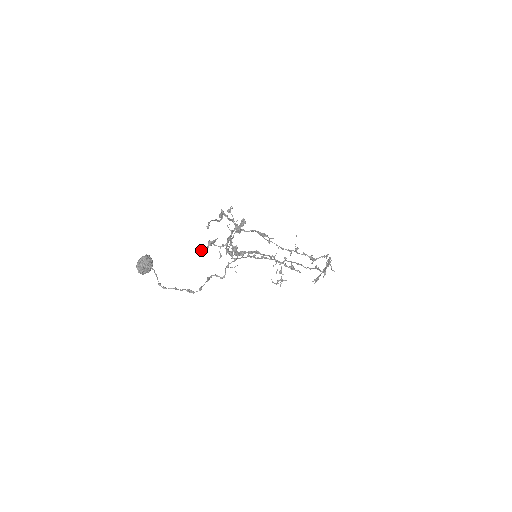
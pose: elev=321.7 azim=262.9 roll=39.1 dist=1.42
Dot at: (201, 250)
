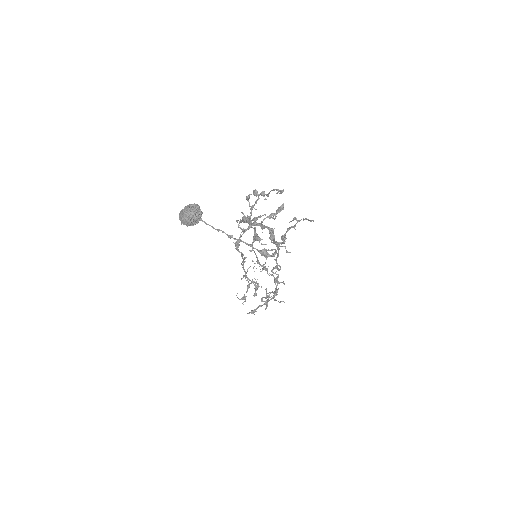
Dot at: (257, 218)
